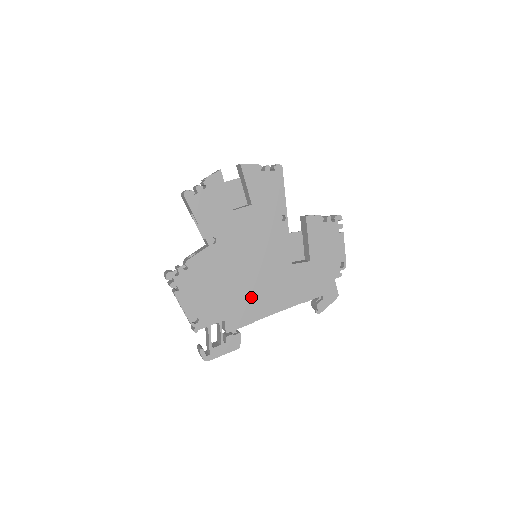
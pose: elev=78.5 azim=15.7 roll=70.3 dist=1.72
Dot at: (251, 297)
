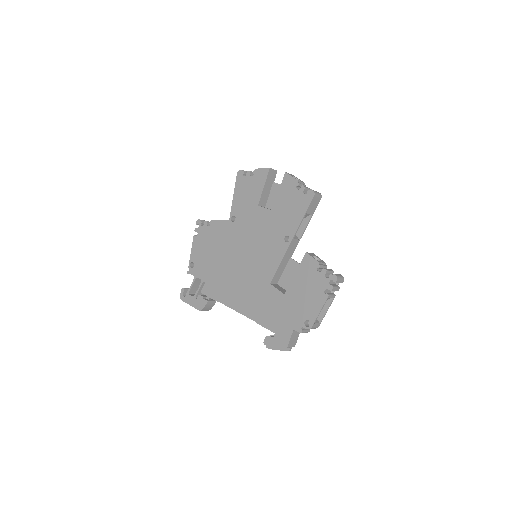
Dot at: (229, 282)
